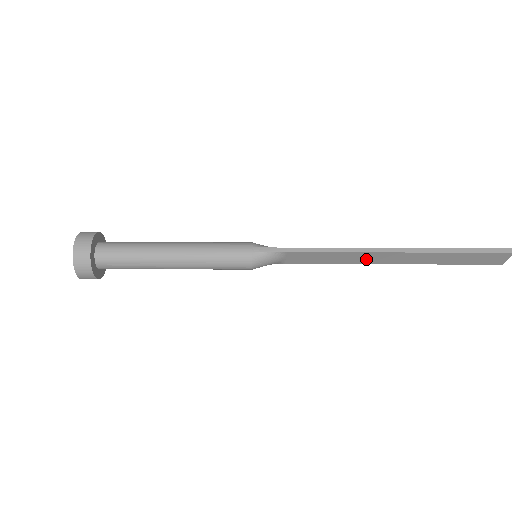
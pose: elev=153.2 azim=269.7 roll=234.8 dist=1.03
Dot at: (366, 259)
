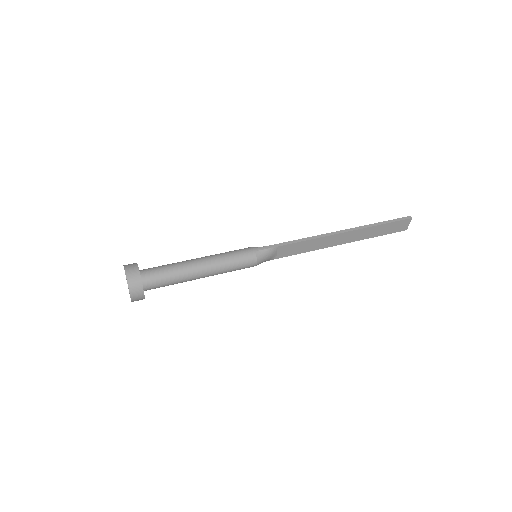
Dot at: (327, 243)
